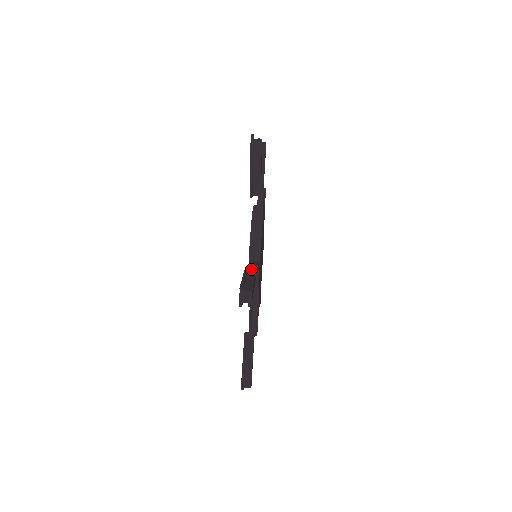
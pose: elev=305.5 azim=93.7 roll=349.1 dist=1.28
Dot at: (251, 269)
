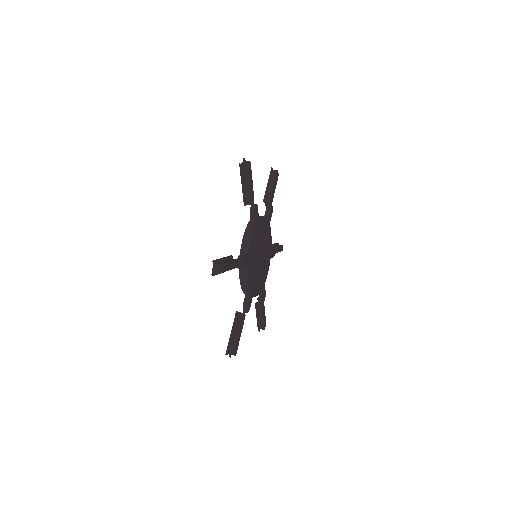
Dot at: occluded
